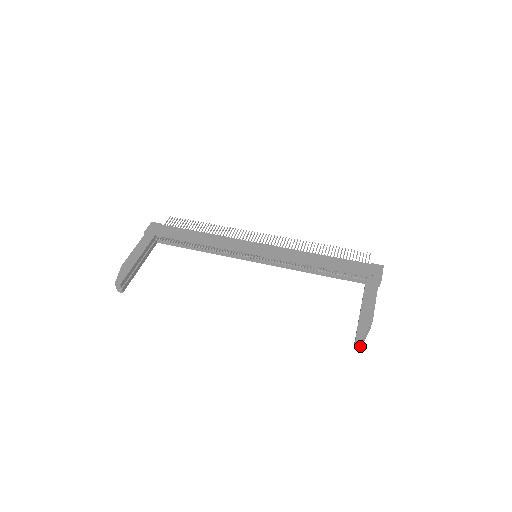
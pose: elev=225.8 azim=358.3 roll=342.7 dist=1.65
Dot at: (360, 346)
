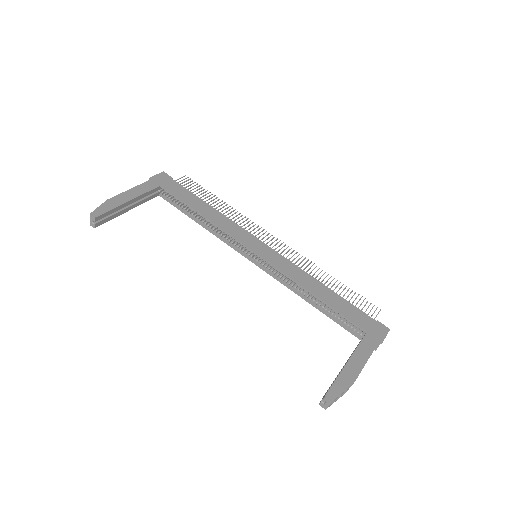
Dot at: (326, 407)
